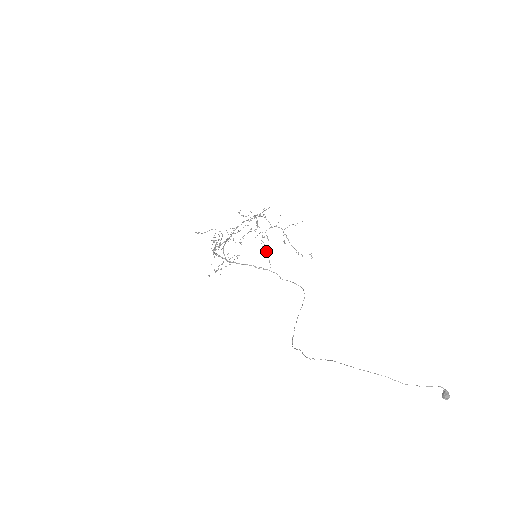
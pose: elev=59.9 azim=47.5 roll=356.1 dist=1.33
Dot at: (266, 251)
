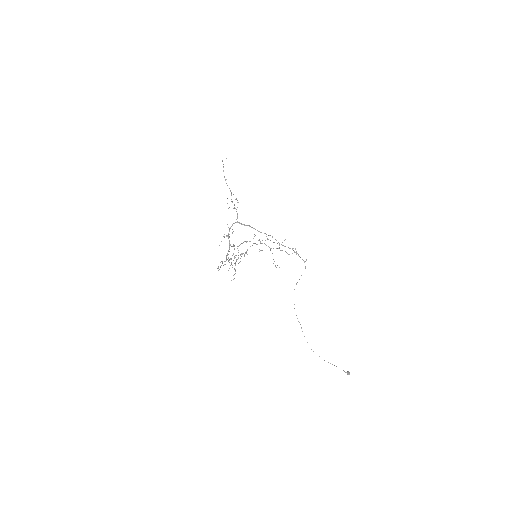
Dot at: occluded
